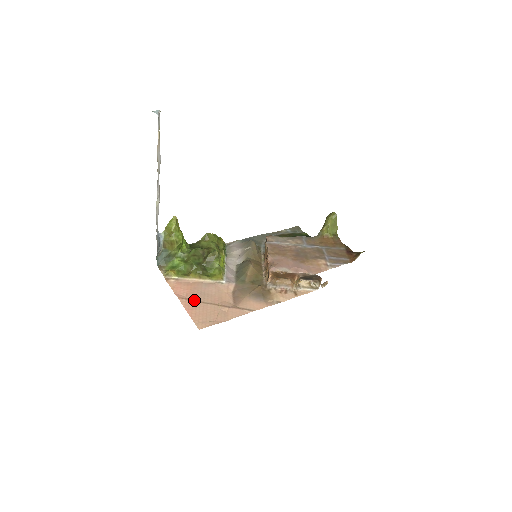
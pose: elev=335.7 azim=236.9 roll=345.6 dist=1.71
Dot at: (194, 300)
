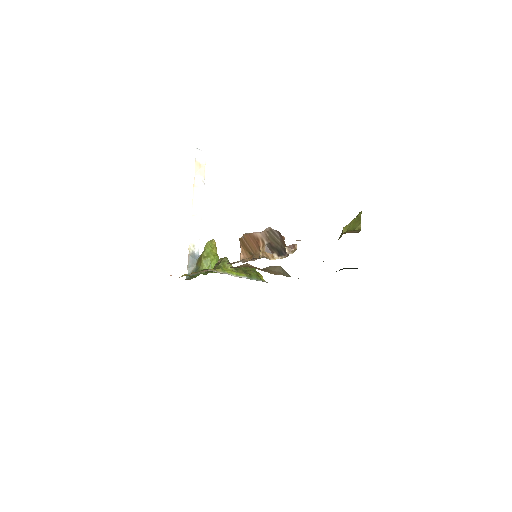
Dot at: occluded
